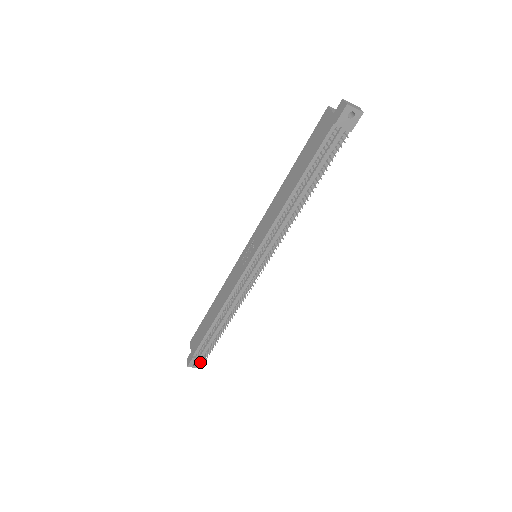
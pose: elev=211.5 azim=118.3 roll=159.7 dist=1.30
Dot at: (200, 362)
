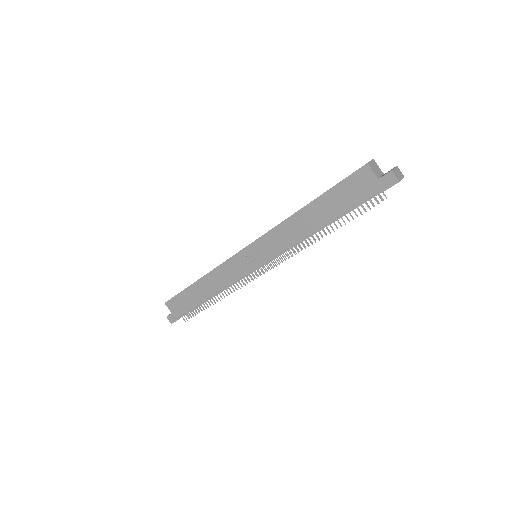
Dot at: occluded
